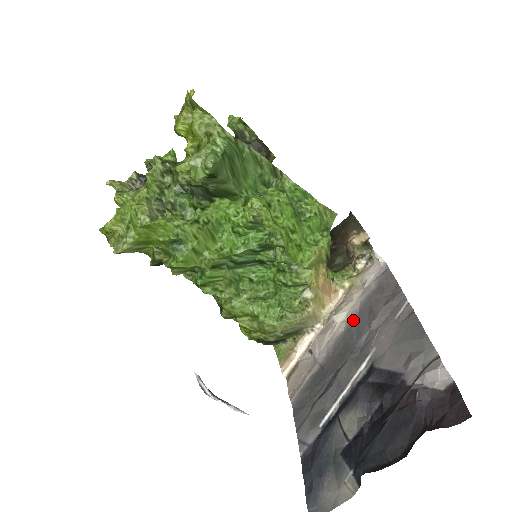
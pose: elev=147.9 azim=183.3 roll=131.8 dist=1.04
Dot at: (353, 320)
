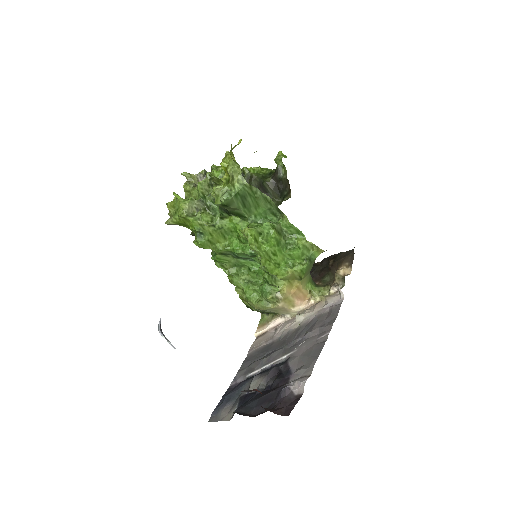
Dot at: (304, 325)
